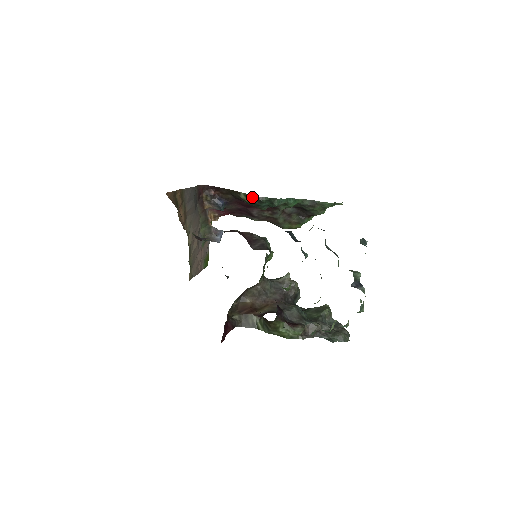
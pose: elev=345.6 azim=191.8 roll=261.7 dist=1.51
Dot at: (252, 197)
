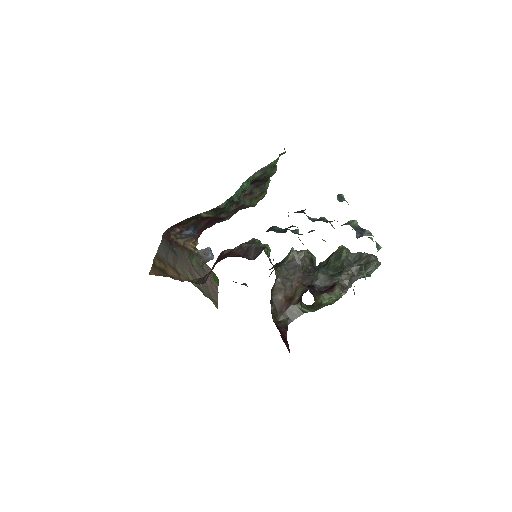
Dot at: (213, 211)
